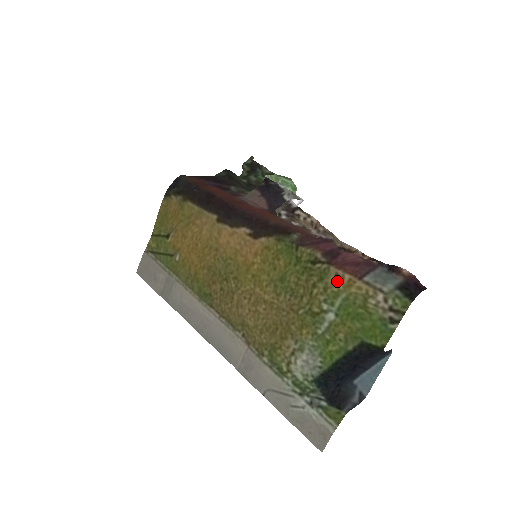
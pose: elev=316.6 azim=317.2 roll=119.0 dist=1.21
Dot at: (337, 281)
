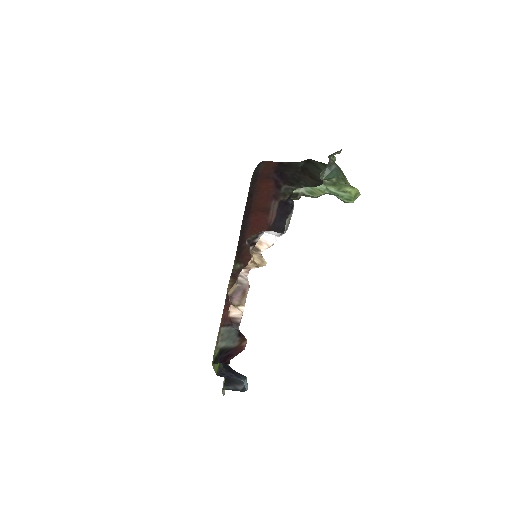
Dot at: occluded
